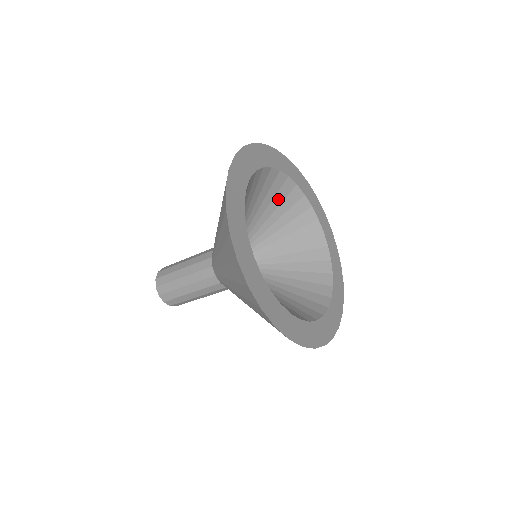
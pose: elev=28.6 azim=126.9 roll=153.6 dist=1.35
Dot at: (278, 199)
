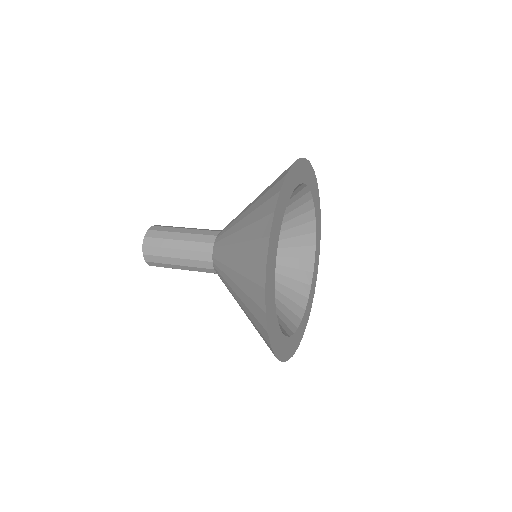
Dot at: occluded
